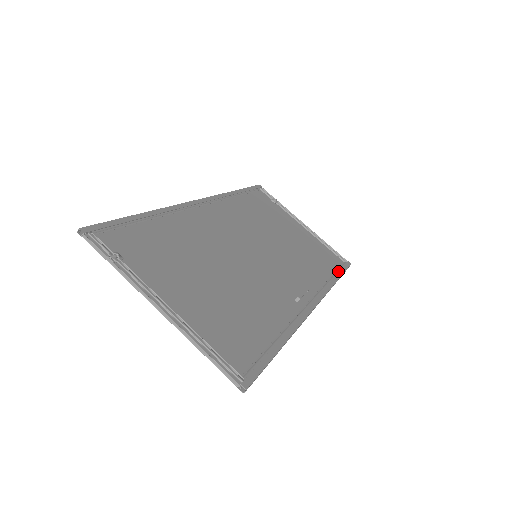
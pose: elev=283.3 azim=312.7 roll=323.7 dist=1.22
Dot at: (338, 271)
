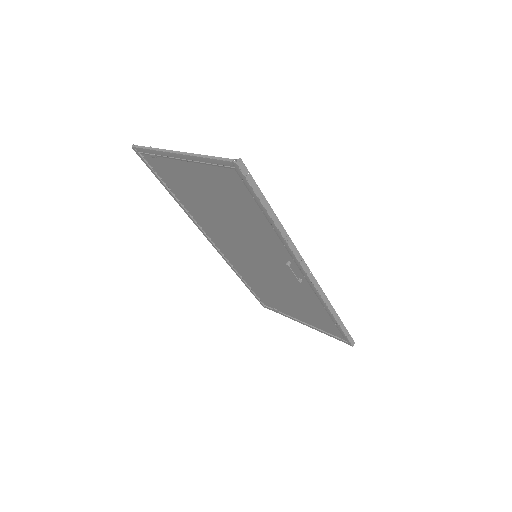
Dot at: occluded
